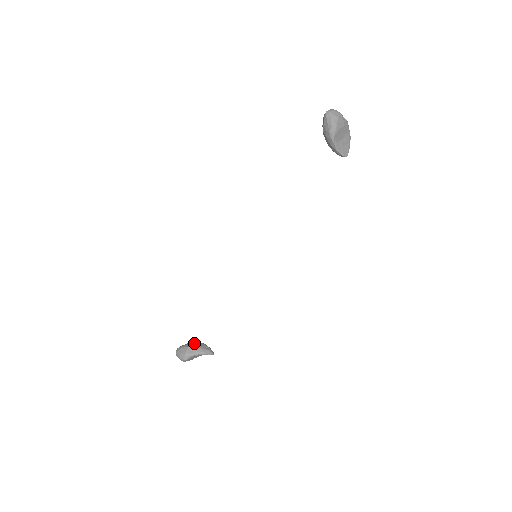
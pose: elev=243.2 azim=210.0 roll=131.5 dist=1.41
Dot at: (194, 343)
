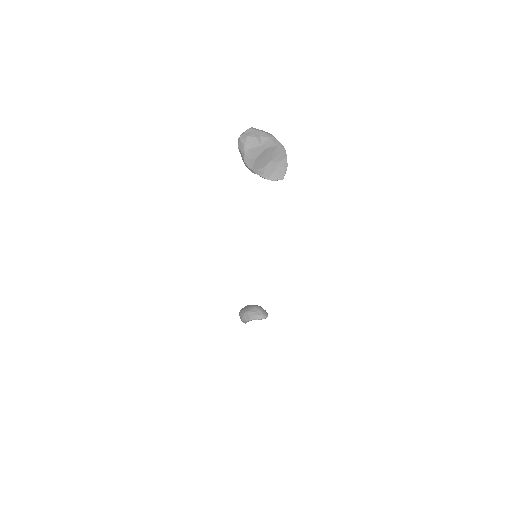
Dot at: (249, 309)
